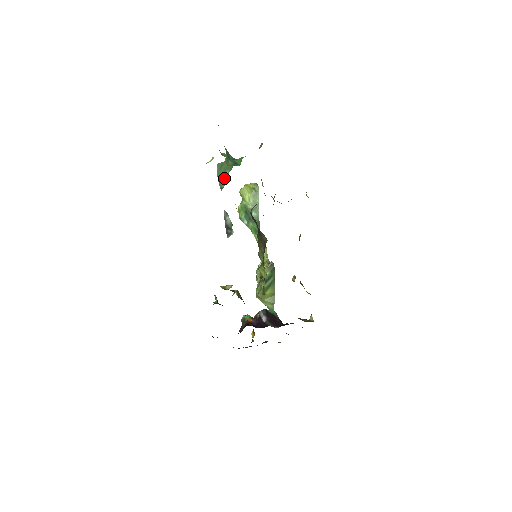
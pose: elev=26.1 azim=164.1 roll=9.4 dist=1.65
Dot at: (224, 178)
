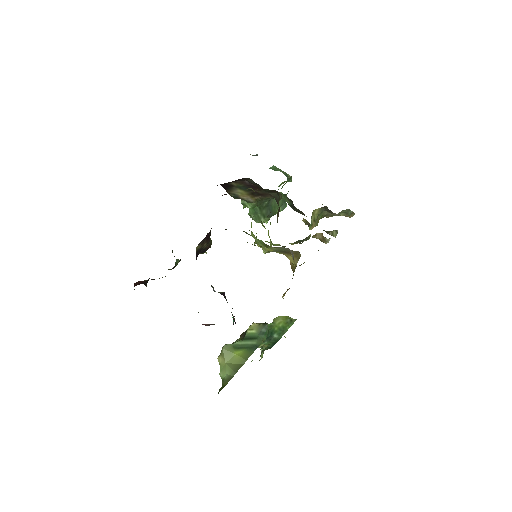
Dot at: occluded
